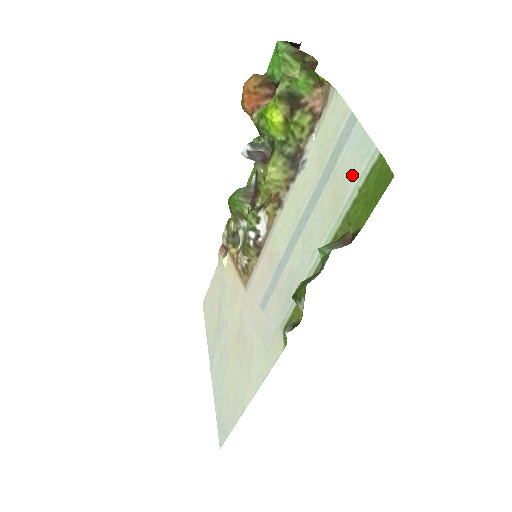
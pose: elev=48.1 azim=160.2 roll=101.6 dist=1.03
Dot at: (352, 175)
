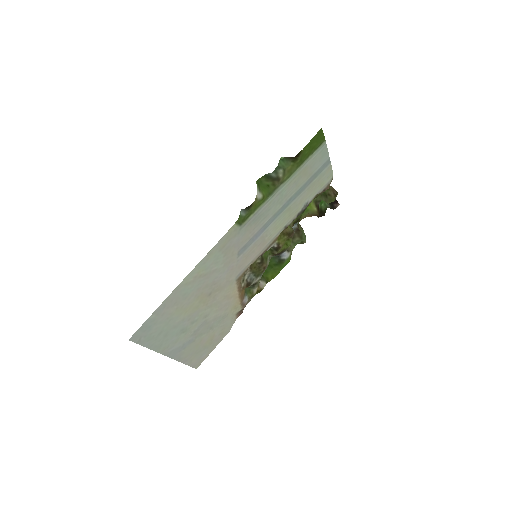
Dot at: (314, 160)
